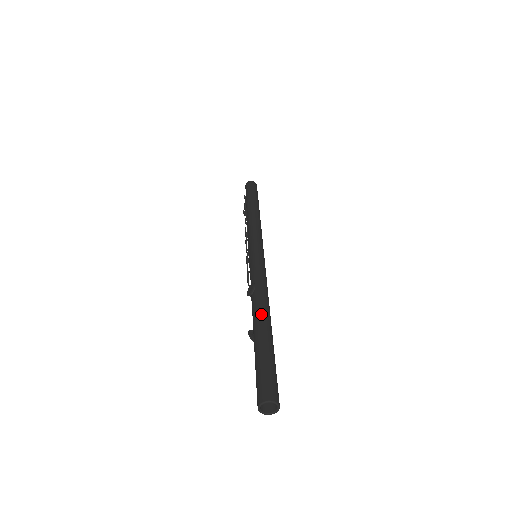
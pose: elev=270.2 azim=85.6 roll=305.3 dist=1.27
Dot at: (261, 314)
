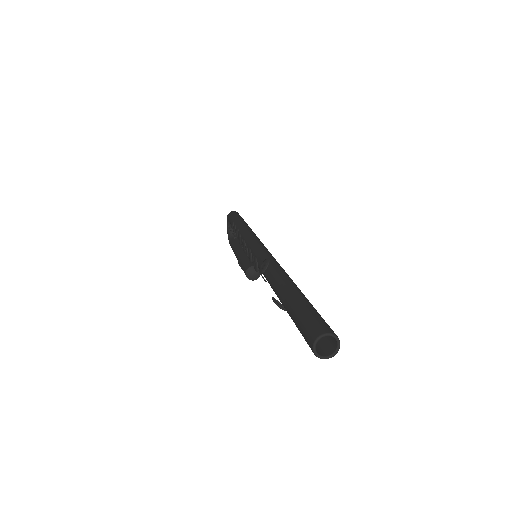
Dot at: (284, 278)
